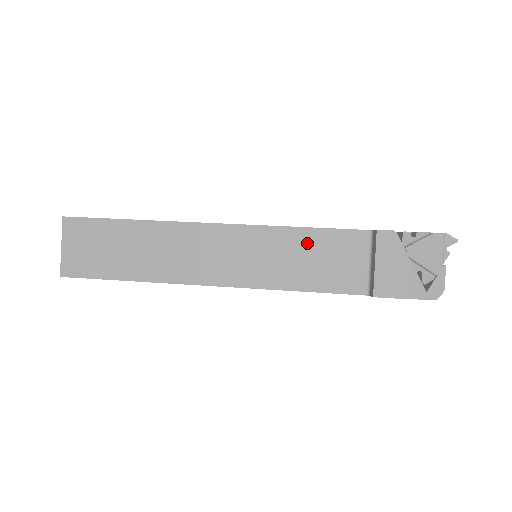
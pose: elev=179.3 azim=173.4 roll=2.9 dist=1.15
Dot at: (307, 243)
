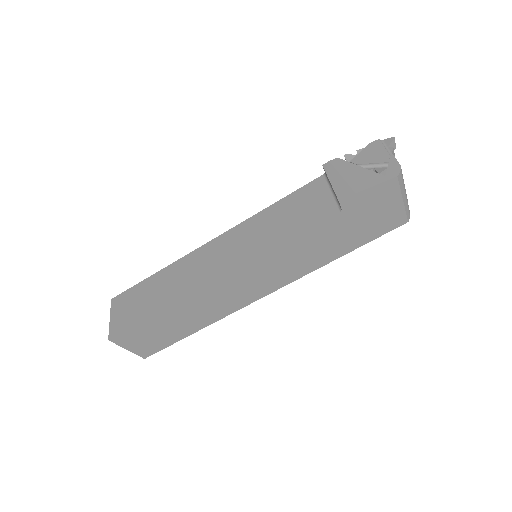
Dot at: (280, 210)
